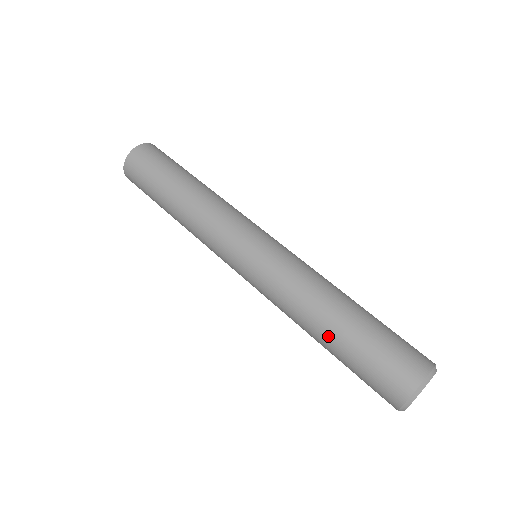
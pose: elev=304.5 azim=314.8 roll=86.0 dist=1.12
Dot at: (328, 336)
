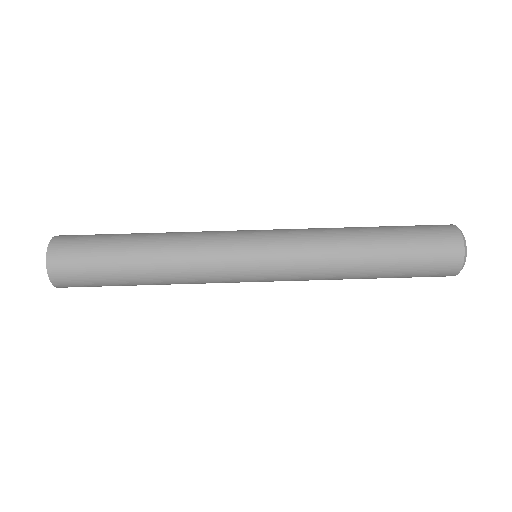
Dot at: (376, 267)
